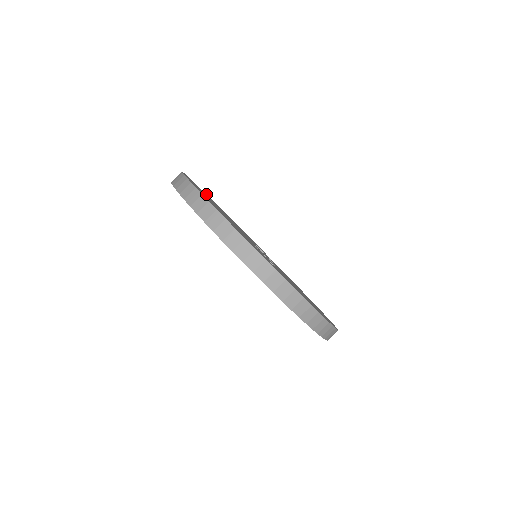
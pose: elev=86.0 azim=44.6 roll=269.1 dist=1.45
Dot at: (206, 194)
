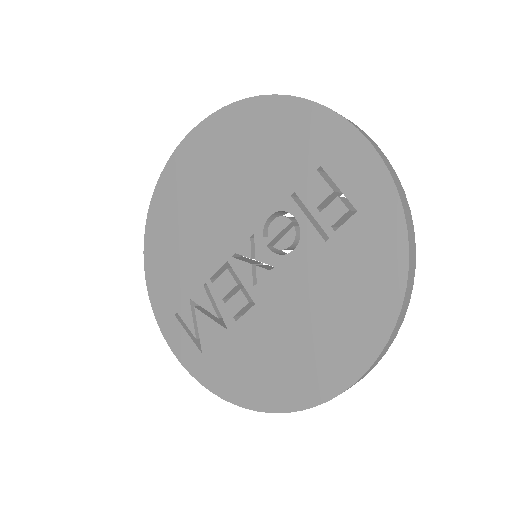
Dot at: occluded
